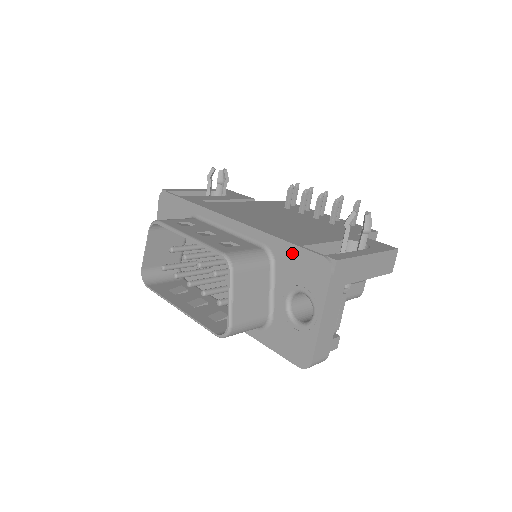
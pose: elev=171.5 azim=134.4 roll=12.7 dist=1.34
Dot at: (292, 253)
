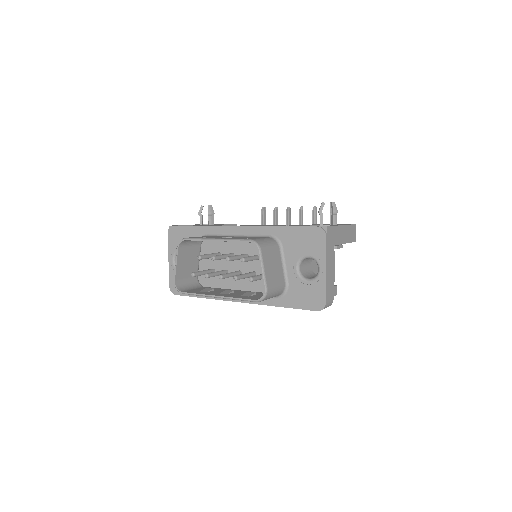
Dot at: (294, 233)
